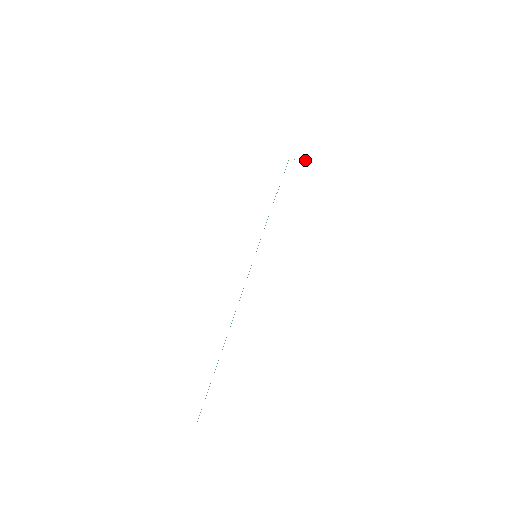
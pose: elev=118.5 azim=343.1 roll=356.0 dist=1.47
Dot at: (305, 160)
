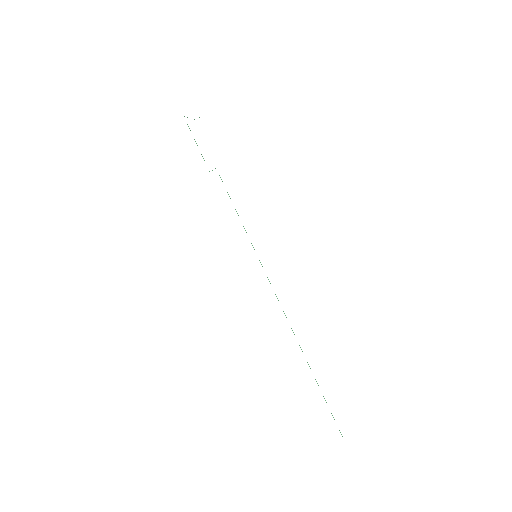
Dot at: (199, 117)
